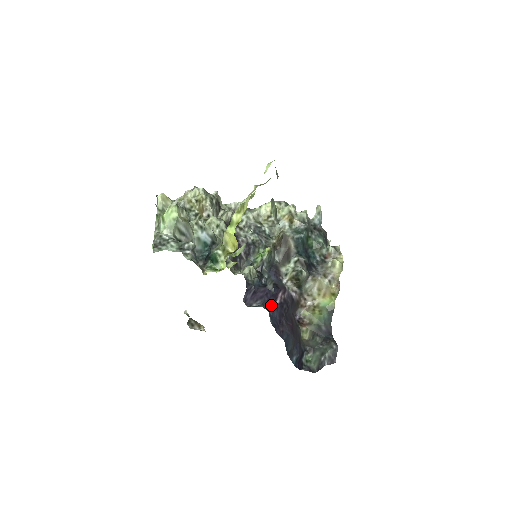
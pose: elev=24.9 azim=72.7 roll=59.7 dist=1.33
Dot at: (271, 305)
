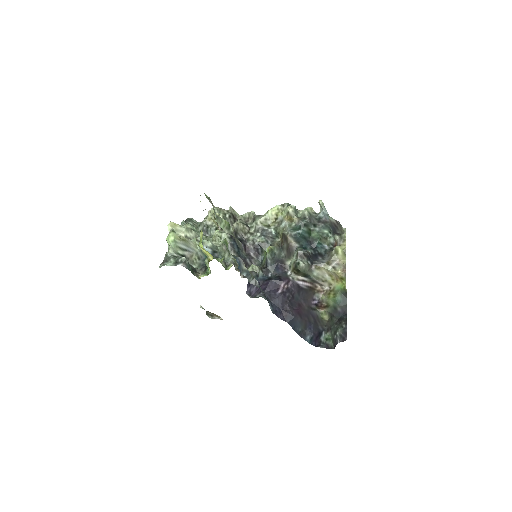
Dot at: (273, 295)
